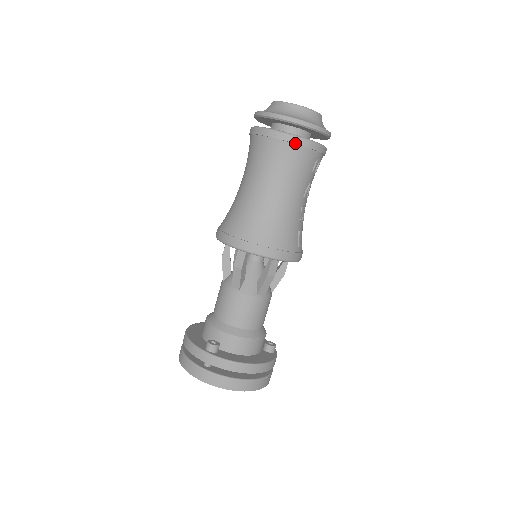
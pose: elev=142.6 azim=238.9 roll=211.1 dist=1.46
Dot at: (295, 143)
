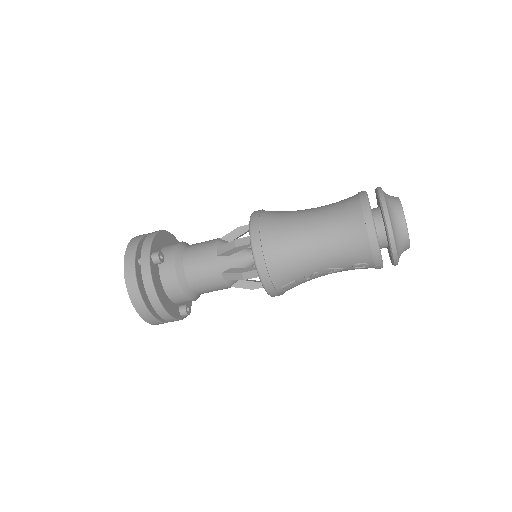
Dot at: (369, 234)
